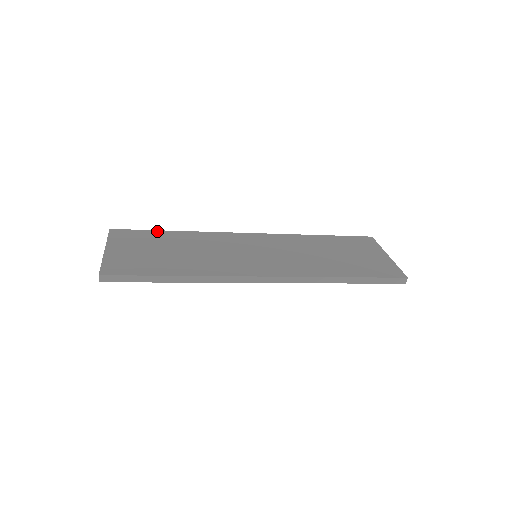
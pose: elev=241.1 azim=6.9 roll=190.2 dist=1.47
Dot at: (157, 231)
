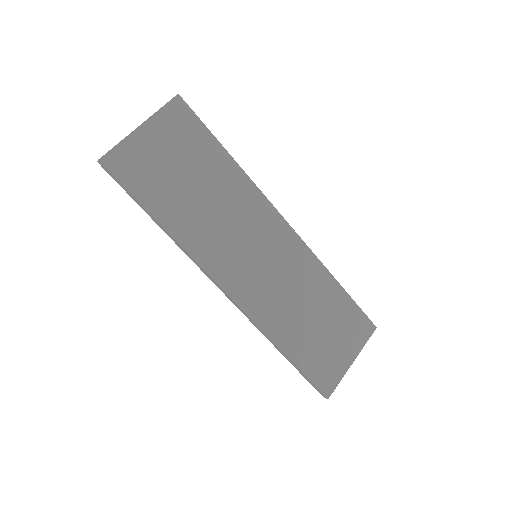
Dot at: (215, 140)
